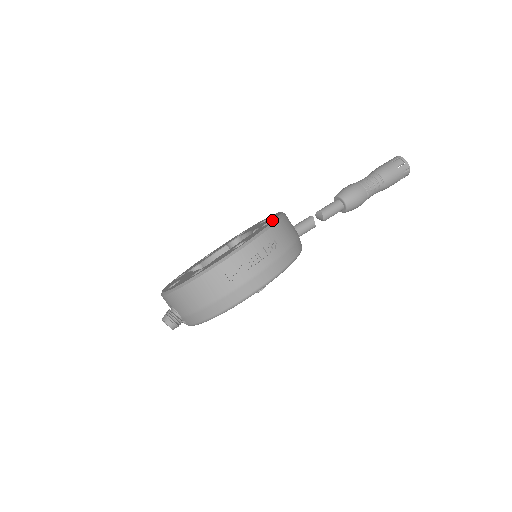
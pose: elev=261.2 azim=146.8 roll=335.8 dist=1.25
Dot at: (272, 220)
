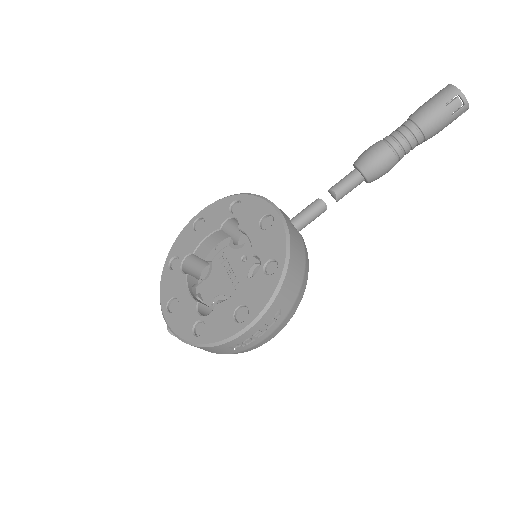
Dot at: (276, 271)
